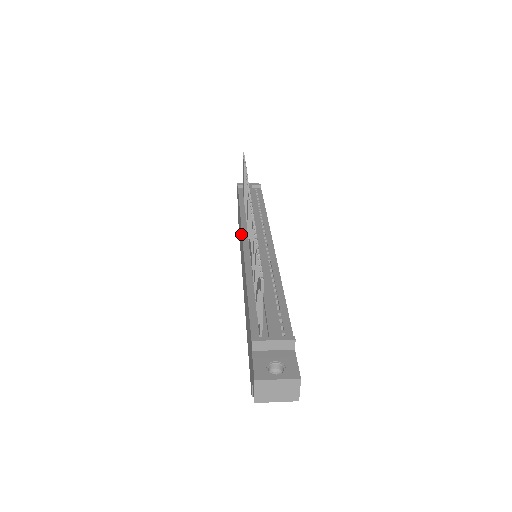
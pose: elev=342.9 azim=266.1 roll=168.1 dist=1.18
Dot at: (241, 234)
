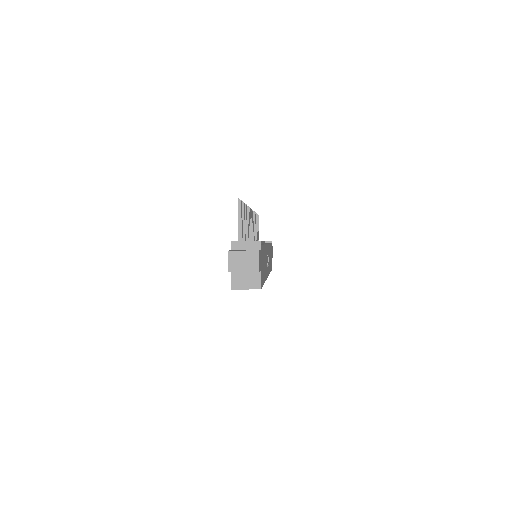
Dot at: occluded
